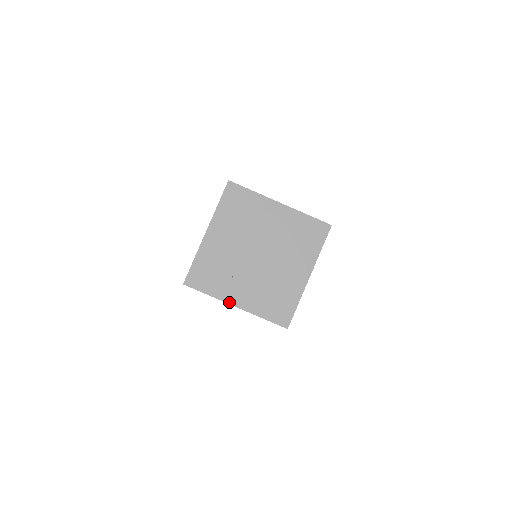
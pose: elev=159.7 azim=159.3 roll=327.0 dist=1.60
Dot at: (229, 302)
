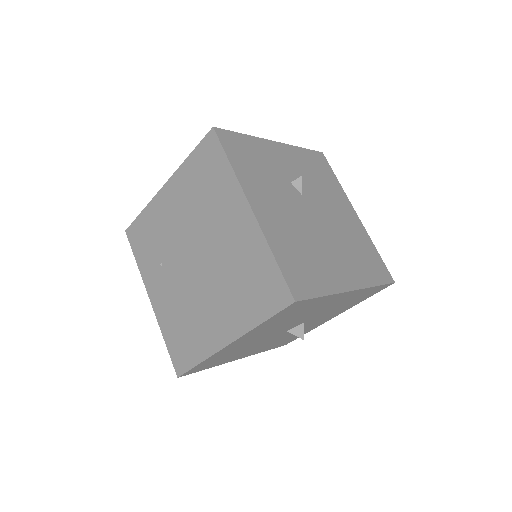
Dot at: (148, 289)
